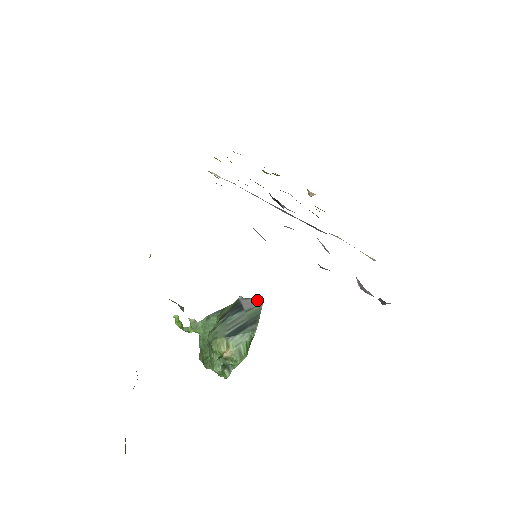
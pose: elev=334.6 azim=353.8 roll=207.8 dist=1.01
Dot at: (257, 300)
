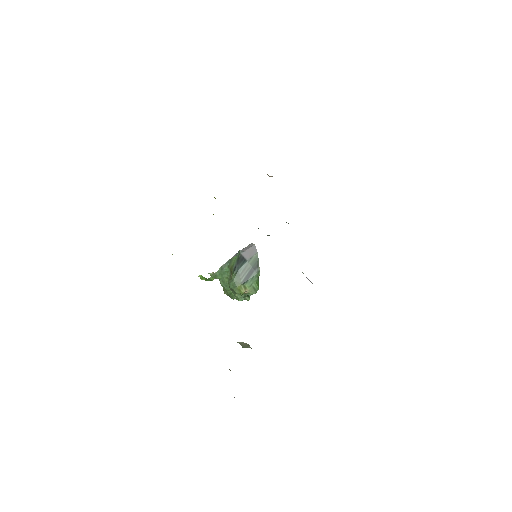
Dot at: (252, 249)
